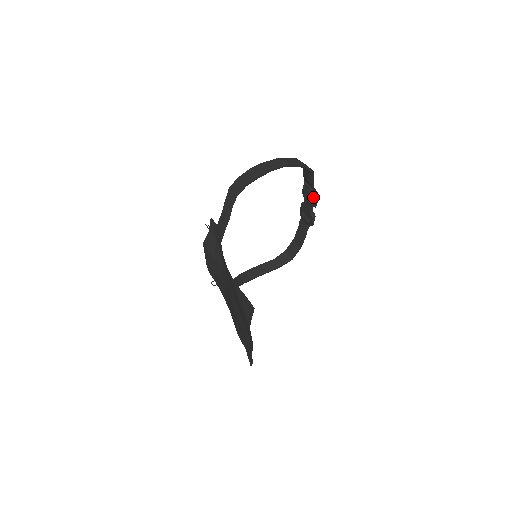
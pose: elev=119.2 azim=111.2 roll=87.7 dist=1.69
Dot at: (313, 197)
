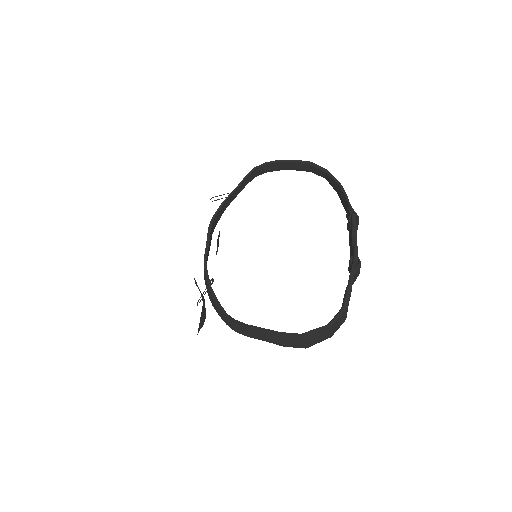
Dot at: occluded
